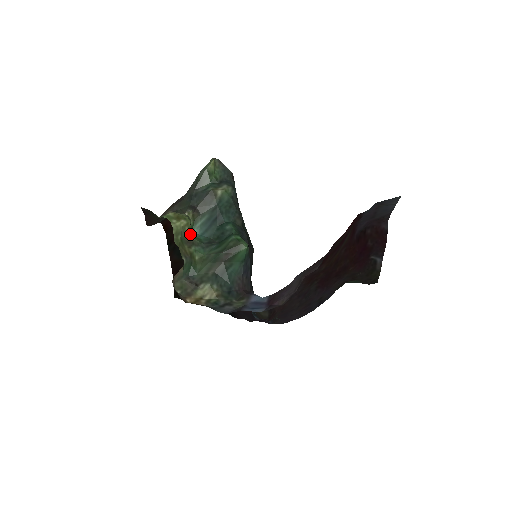
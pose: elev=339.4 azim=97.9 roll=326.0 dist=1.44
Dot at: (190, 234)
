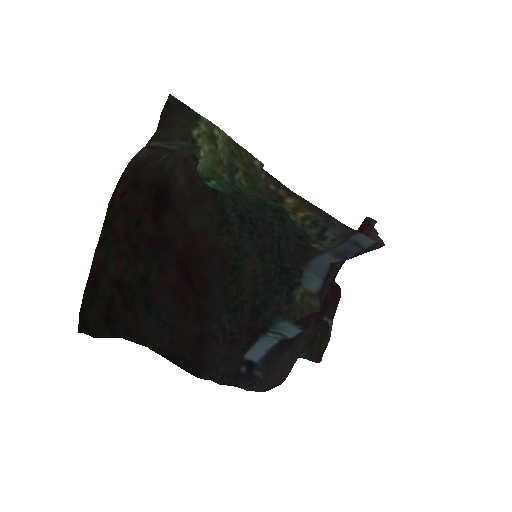
Dot at: (221, 166)
